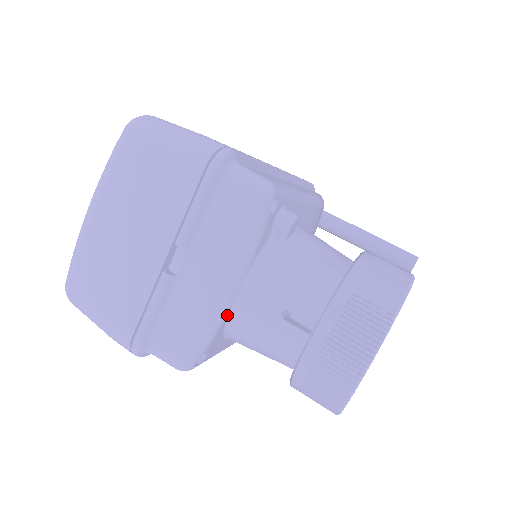
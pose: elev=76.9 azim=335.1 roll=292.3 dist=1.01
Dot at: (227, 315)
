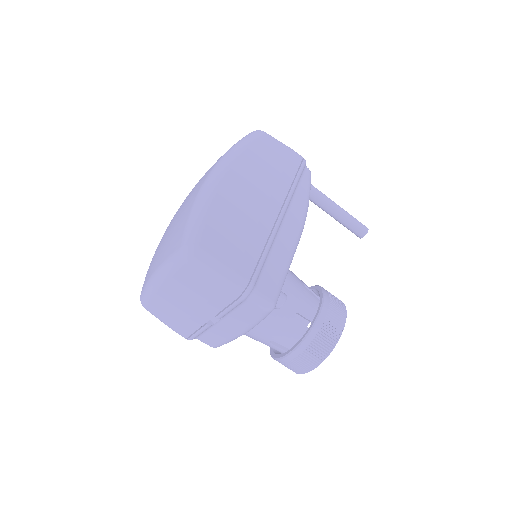
Dot at: occluded
